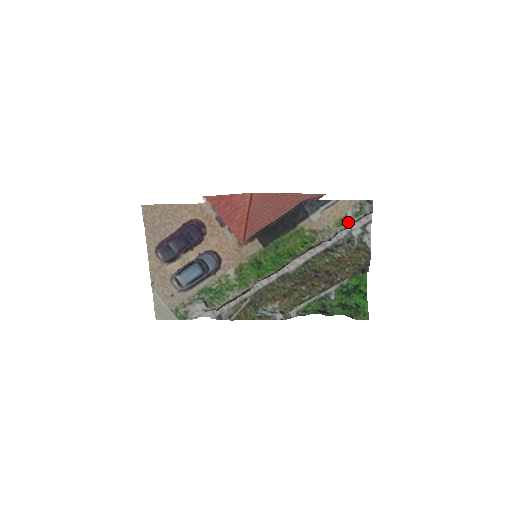
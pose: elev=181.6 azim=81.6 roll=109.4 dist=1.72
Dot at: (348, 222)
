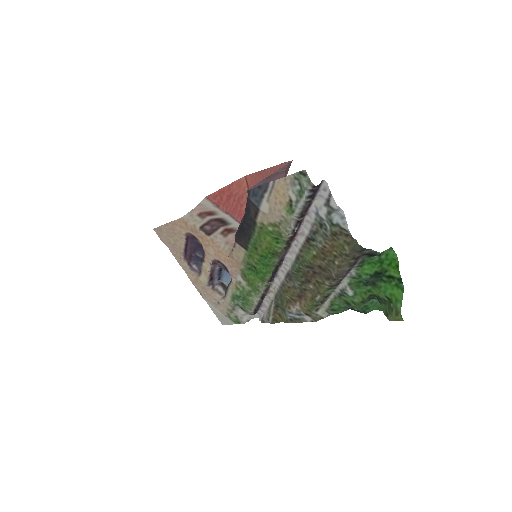
Dot at: (297, 206)
